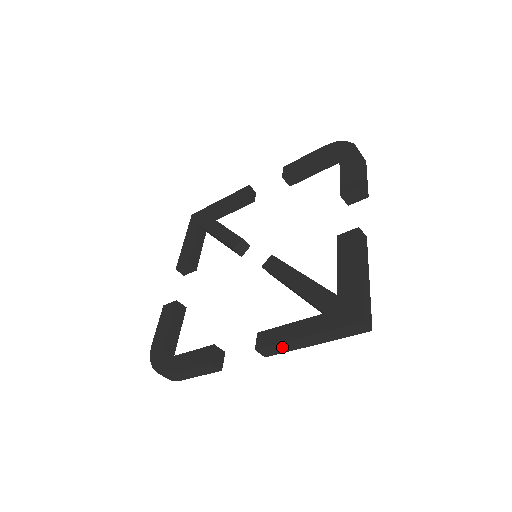
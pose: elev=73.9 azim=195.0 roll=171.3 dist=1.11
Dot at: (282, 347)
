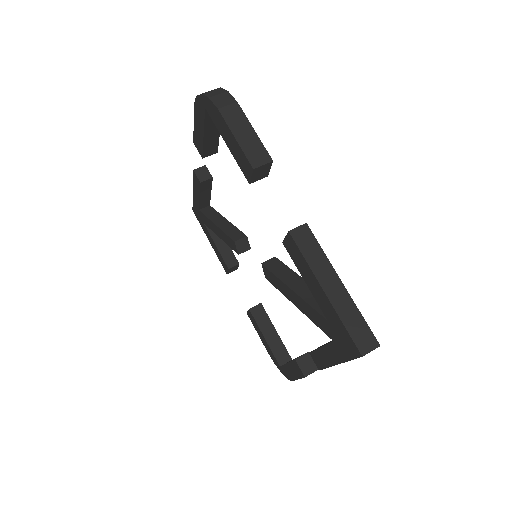
Dot at: occluded
